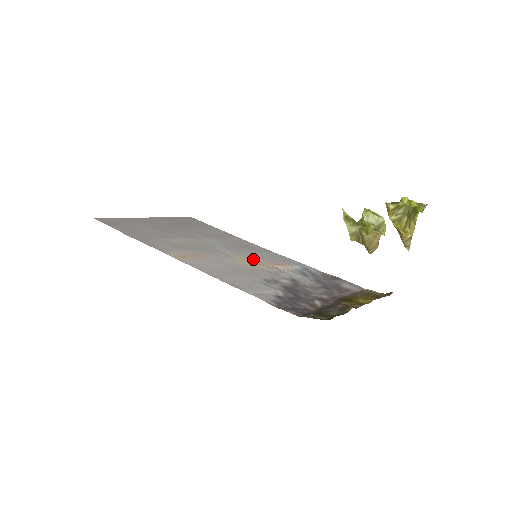
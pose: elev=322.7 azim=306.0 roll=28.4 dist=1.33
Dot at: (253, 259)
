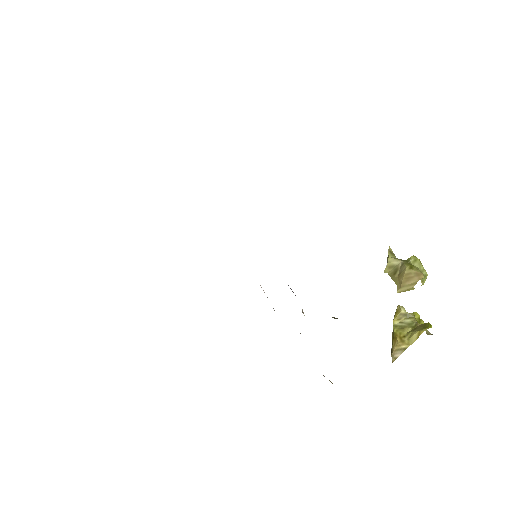
Dot at: occluded
